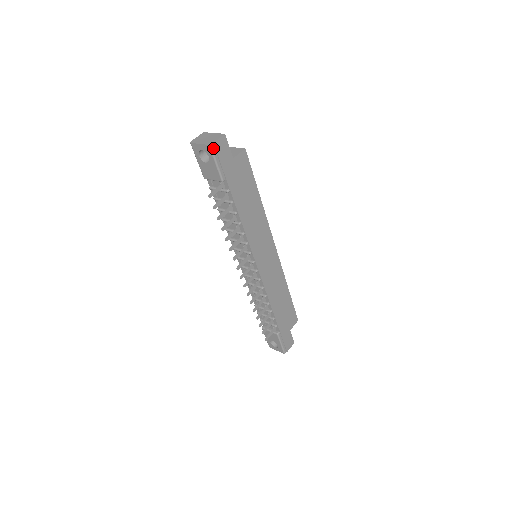
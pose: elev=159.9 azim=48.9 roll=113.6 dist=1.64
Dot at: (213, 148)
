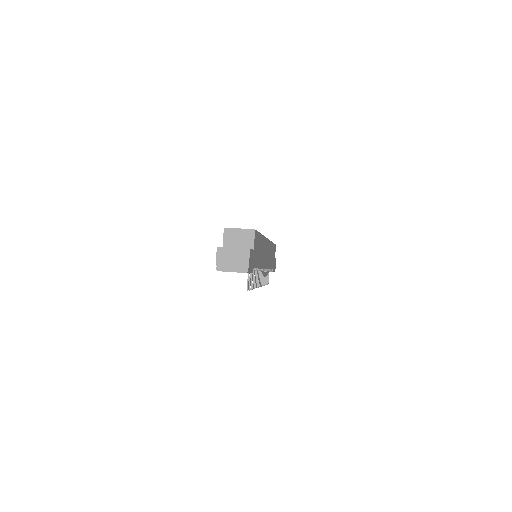
Dot at: (248, 270)
